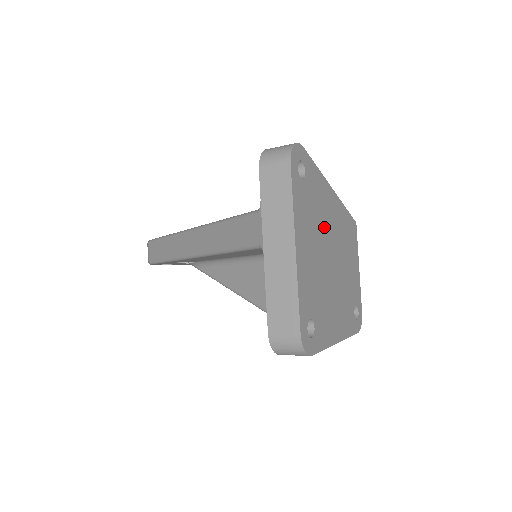
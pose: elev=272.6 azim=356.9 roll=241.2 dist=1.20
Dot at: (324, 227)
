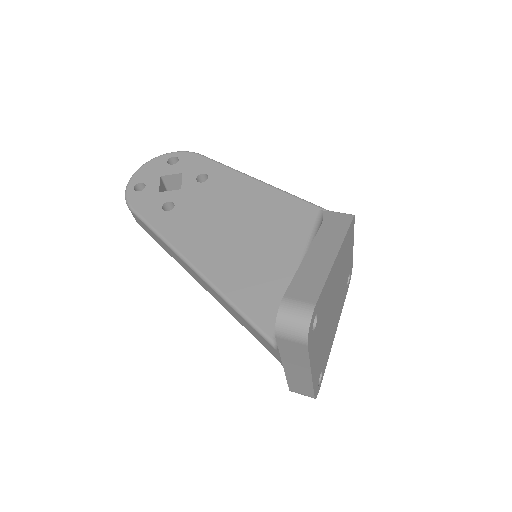
Dot at: (330, 303)
